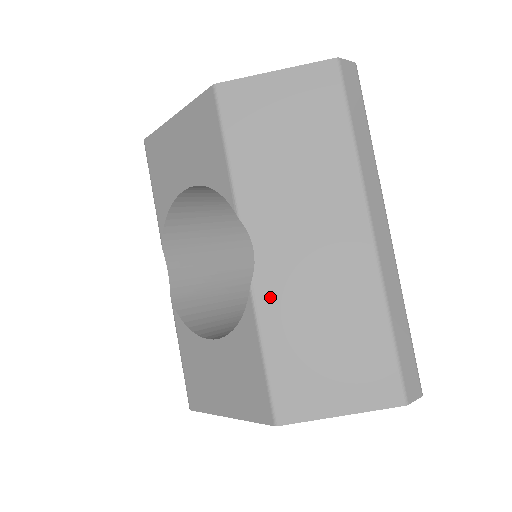
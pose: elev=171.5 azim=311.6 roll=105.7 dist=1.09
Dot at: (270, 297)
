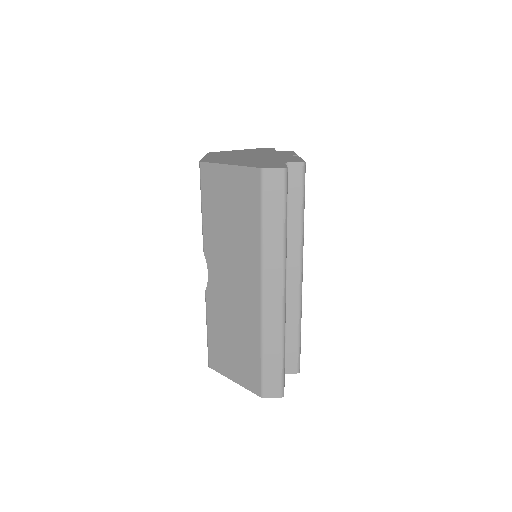
Dot at: (212, 303)
